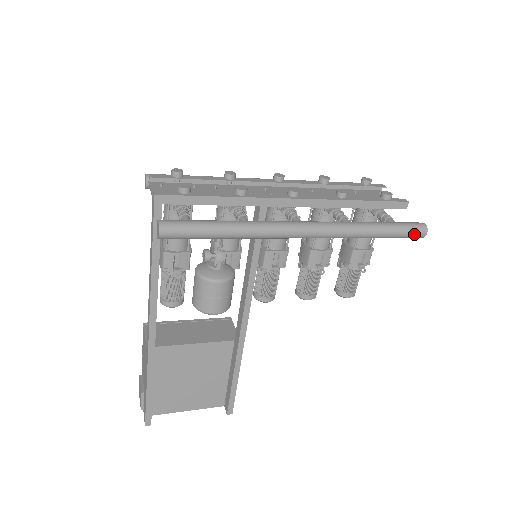
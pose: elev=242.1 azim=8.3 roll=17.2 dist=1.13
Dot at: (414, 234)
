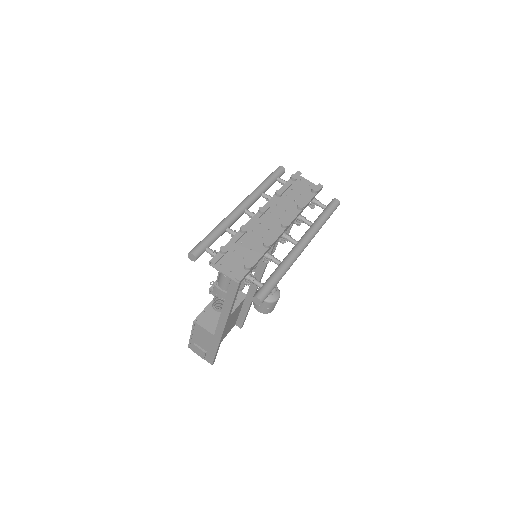
Dot at: occluded
